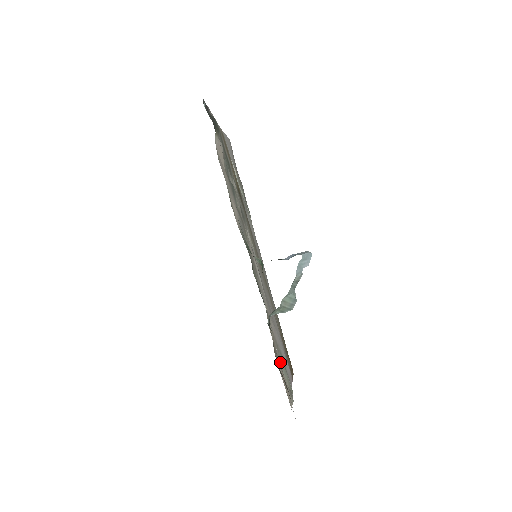
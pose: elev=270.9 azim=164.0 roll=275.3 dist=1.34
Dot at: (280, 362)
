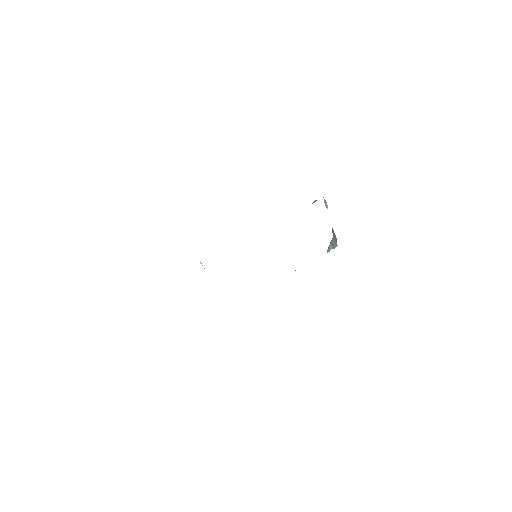
Dot at: occluded
